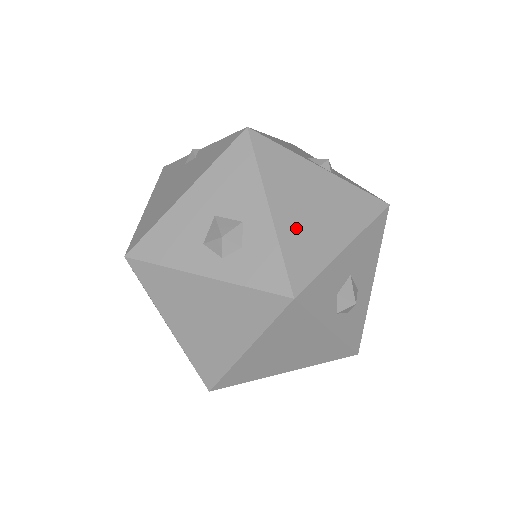
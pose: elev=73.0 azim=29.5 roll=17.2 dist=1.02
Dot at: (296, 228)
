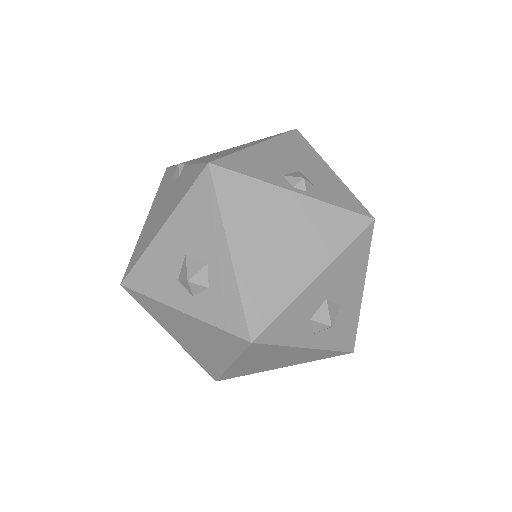
Dot at: (258, 268)
